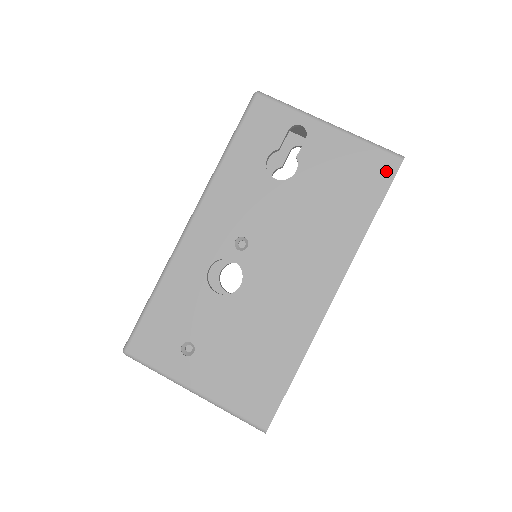
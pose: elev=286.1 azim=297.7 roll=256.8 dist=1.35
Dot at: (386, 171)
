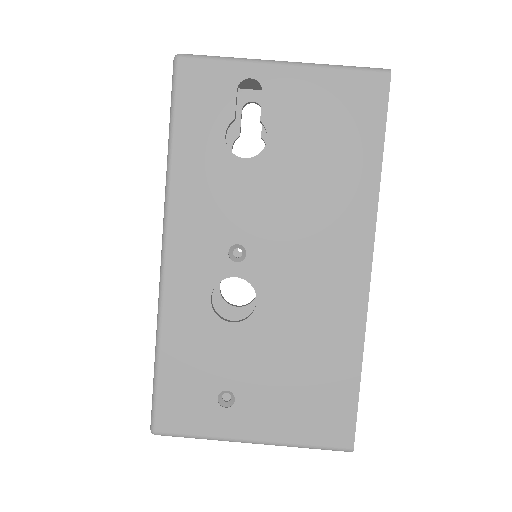
Dot at: (376, 96)
